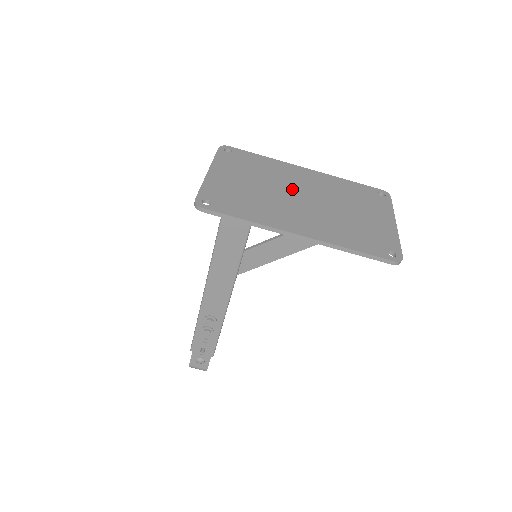
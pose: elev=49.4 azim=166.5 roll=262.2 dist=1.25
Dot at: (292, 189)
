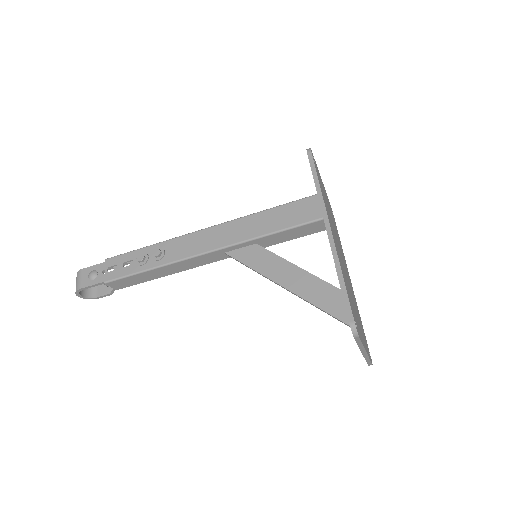
Dot at: occluded
